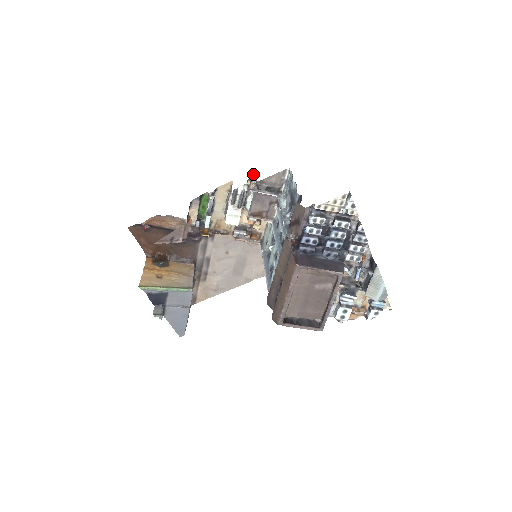
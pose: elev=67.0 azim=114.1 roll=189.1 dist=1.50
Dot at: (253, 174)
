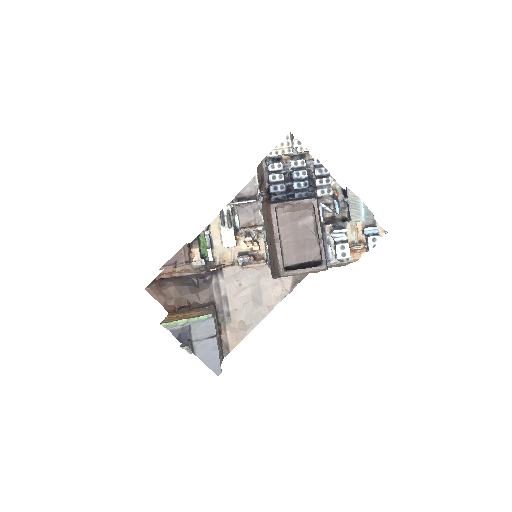
Dot at: (234, 199)
